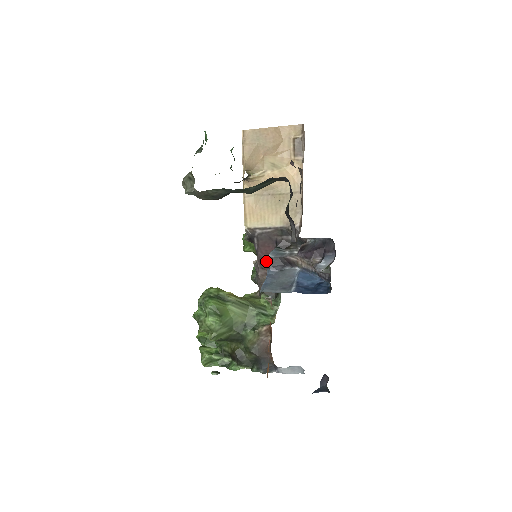
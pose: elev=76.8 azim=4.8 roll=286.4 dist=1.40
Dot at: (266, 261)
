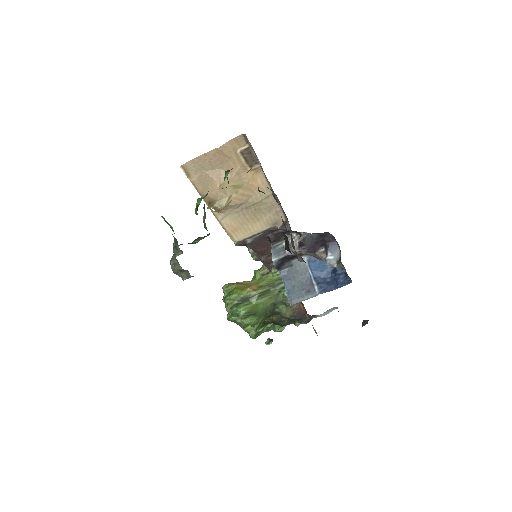
Dot at: (274, 267)
